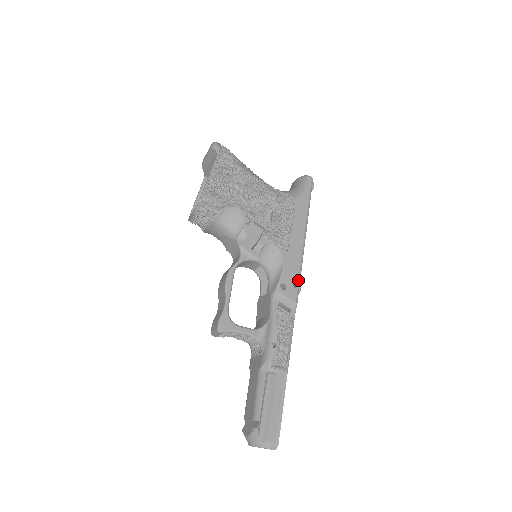
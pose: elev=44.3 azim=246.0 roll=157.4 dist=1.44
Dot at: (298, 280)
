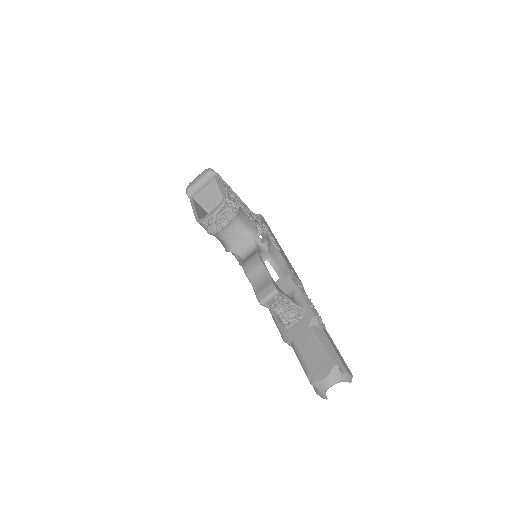
Dot at: occluded
